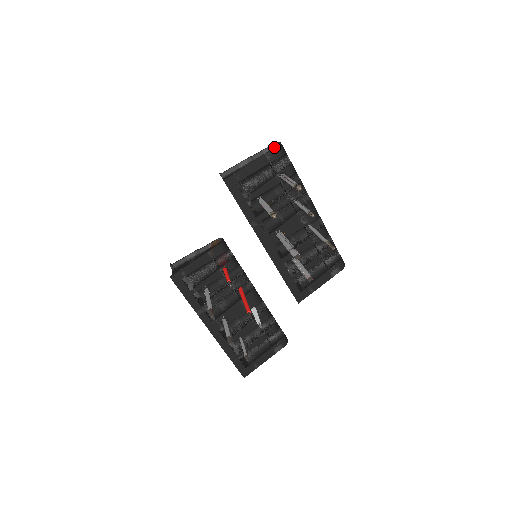
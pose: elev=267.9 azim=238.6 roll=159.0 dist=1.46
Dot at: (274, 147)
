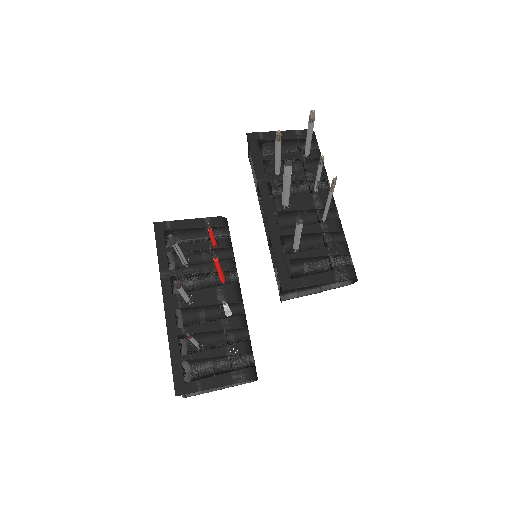
Dot at: (306, 130)
